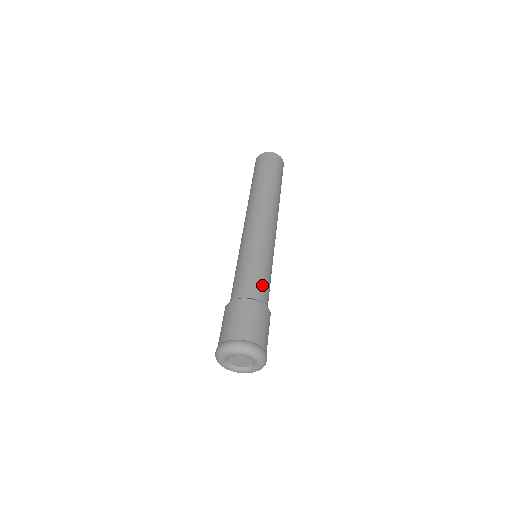
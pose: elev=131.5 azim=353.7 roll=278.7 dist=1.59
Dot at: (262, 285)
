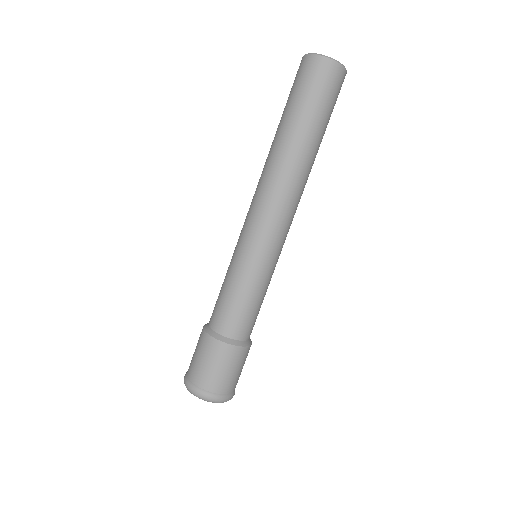
Dot at: (235, 316)
